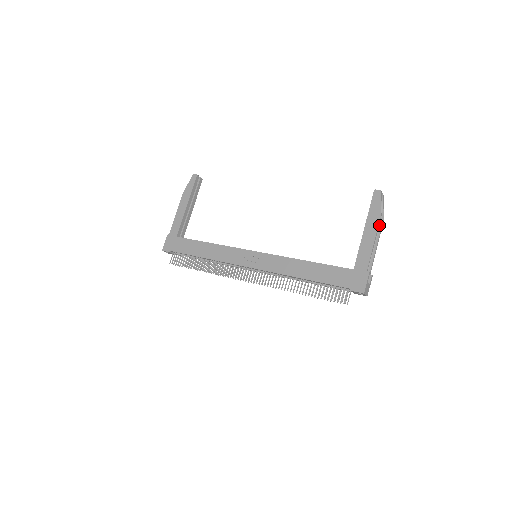
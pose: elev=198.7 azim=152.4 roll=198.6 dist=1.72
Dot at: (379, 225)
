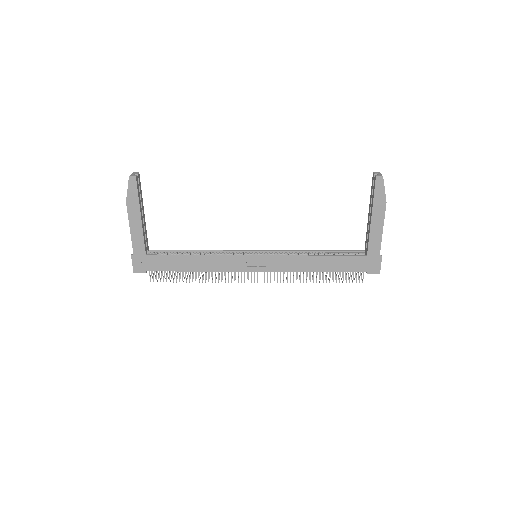
Dot at: occluded
